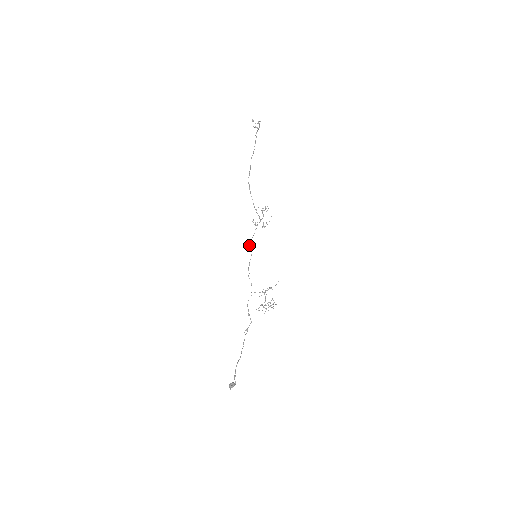
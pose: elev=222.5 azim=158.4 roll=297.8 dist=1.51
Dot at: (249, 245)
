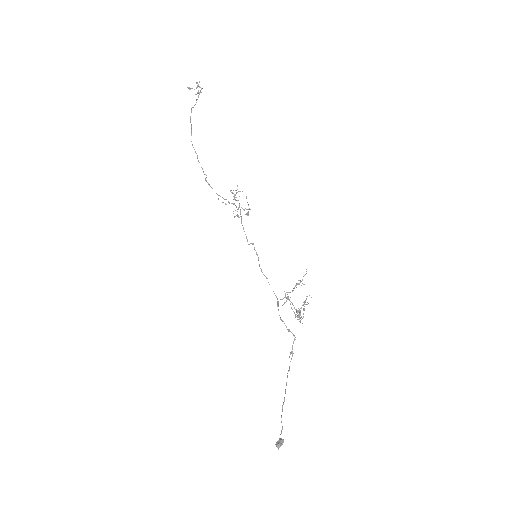
Dot at: (248, 244)
